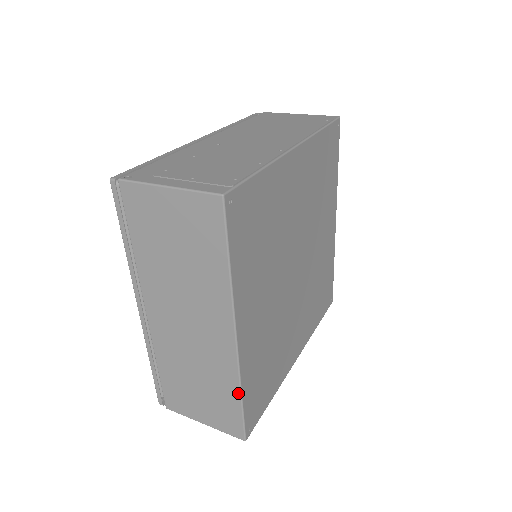
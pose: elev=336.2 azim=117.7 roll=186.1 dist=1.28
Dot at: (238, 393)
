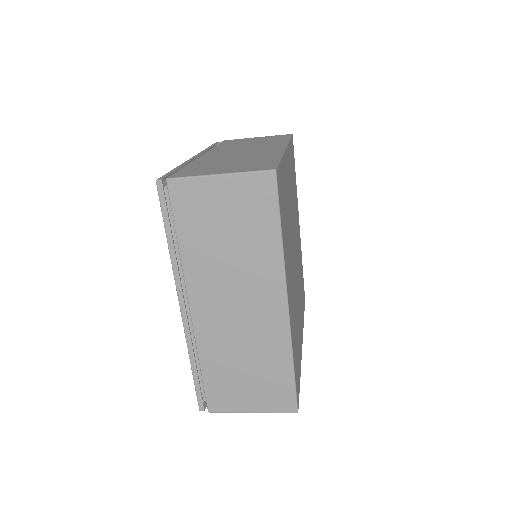
Dot at: (278, 157)
